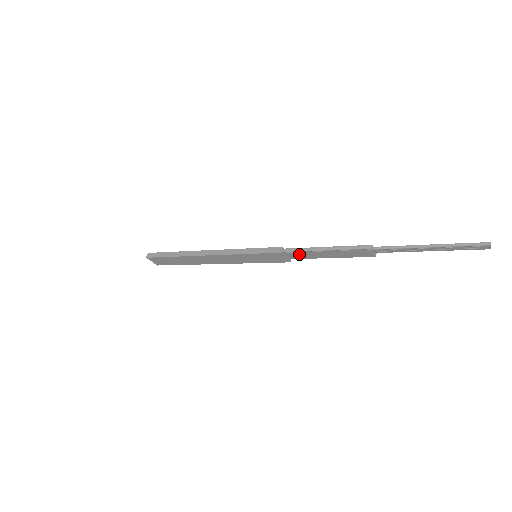
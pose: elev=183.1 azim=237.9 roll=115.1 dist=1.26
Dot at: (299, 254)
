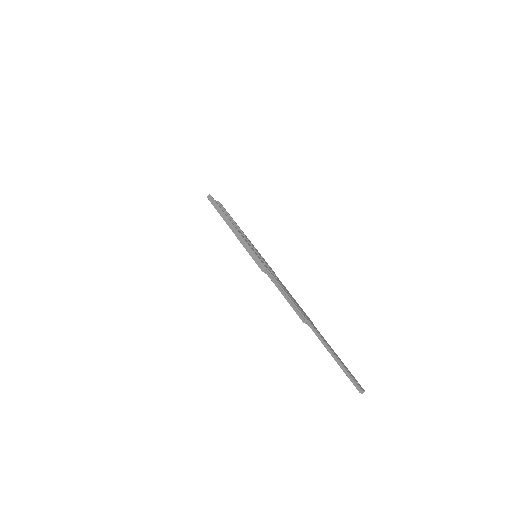
Dot at: (273, 281)
